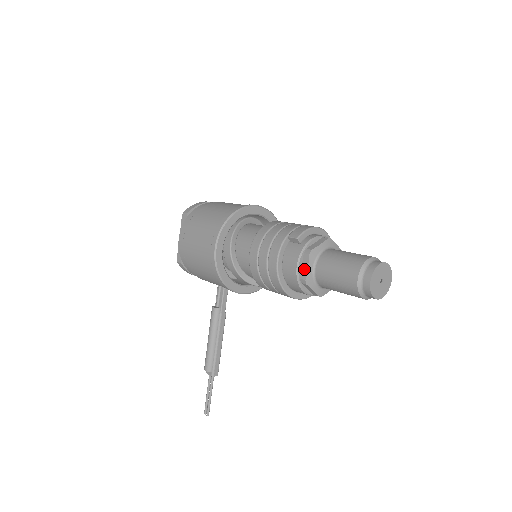
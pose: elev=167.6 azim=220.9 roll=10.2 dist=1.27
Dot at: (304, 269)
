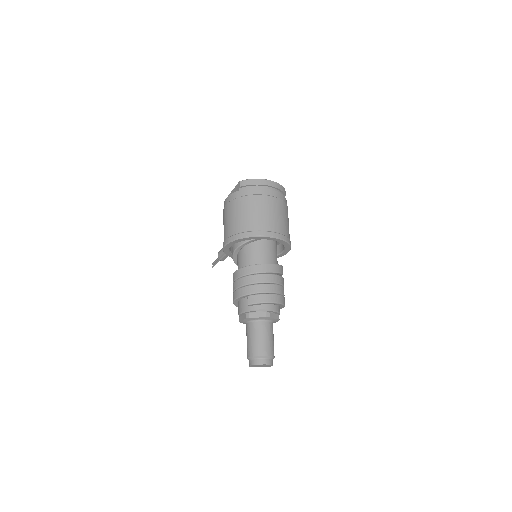
Dot at: (242, 318)
